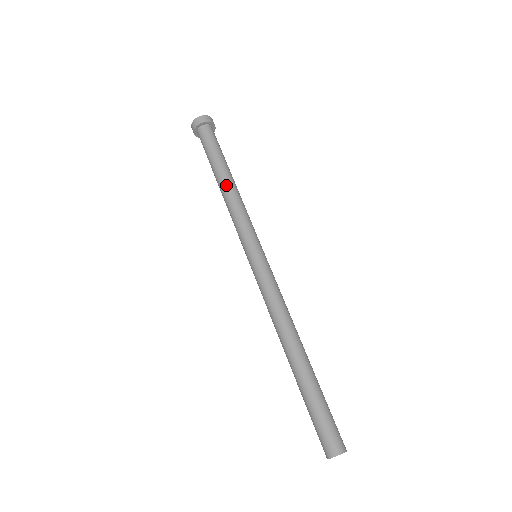
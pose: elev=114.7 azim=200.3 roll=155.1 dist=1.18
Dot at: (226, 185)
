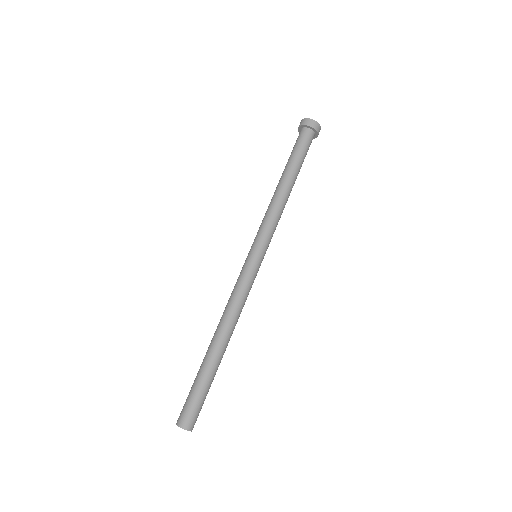
Dot at: (281, 188)
